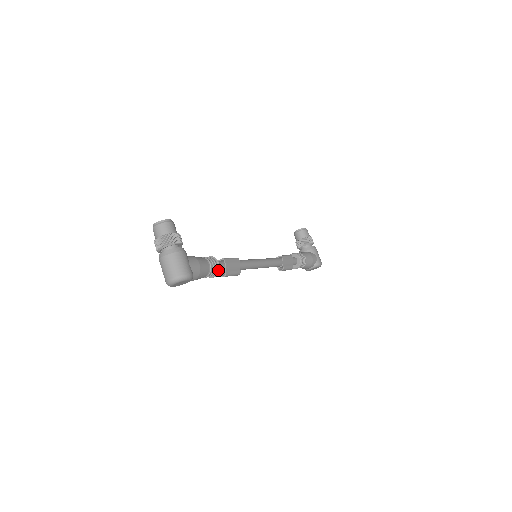
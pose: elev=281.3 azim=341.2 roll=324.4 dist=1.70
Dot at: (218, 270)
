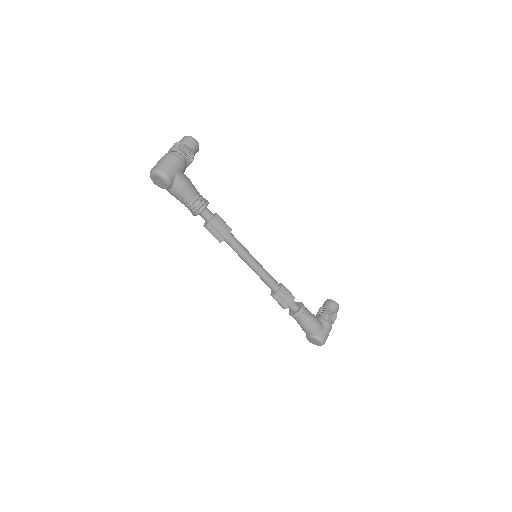
Dot at: (201, 210)
